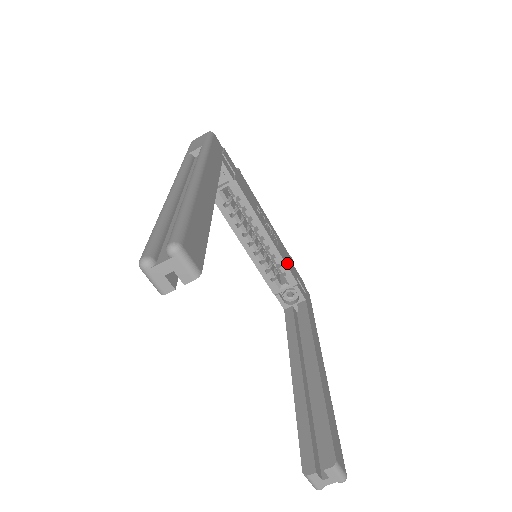
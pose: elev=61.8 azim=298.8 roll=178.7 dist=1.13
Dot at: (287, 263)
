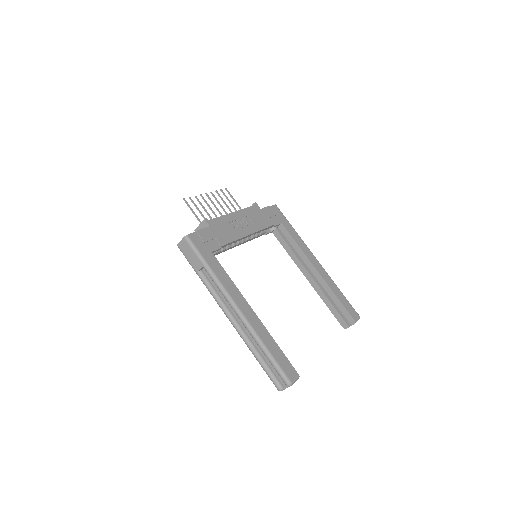
Dot at: (263, 224)
